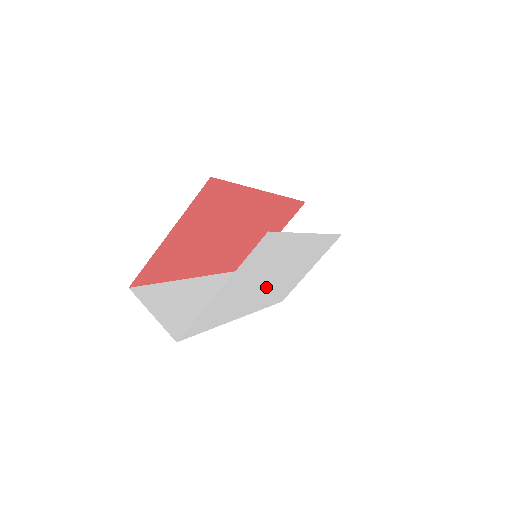
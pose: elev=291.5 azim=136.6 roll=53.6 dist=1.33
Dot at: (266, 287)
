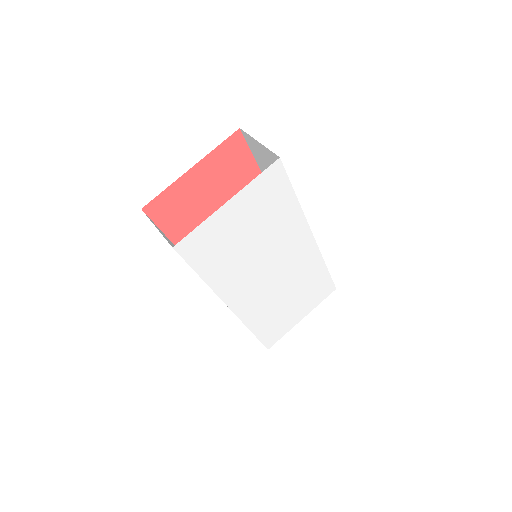
Dot at: (260, 279)
